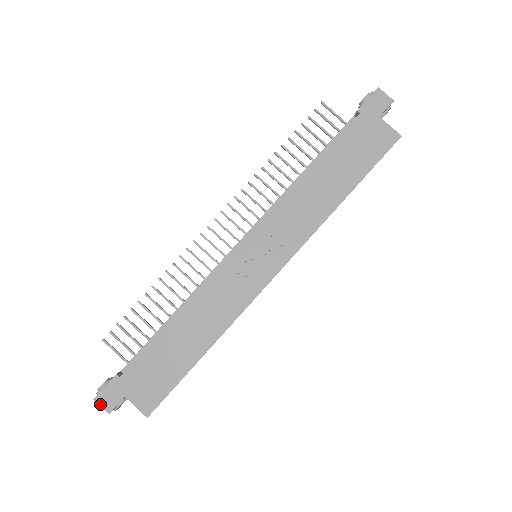
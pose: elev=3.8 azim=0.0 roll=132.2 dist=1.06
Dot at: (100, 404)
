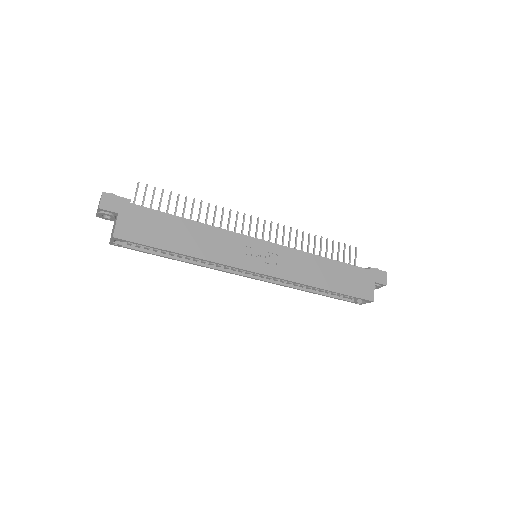
Dot at: (102, 198)
